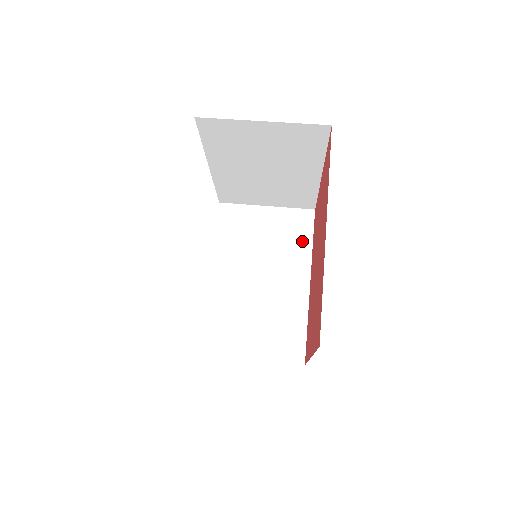
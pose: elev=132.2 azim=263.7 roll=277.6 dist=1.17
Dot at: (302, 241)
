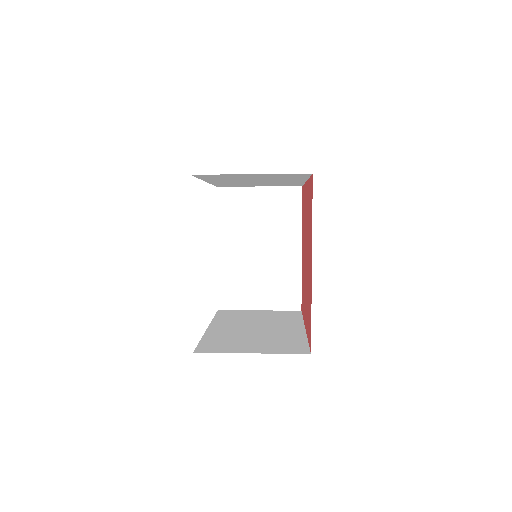
Dot at: (293, 318)
